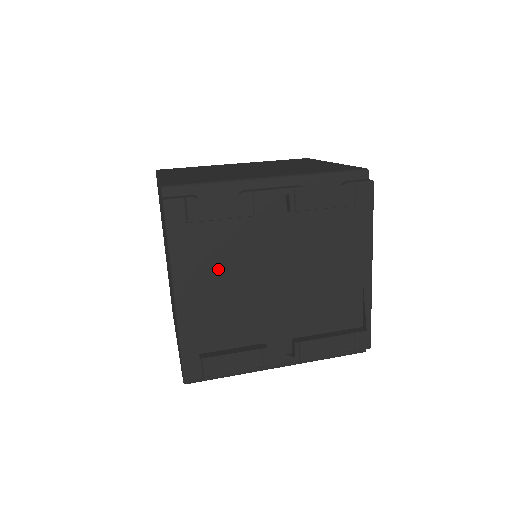
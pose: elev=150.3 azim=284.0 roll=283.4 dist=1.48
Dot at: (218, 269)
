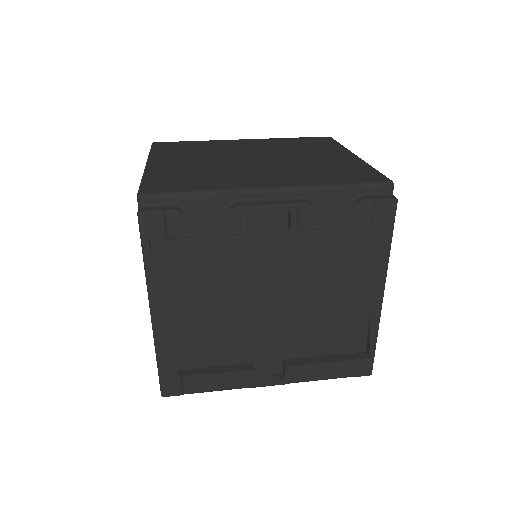
Dot at: (203, 286)
